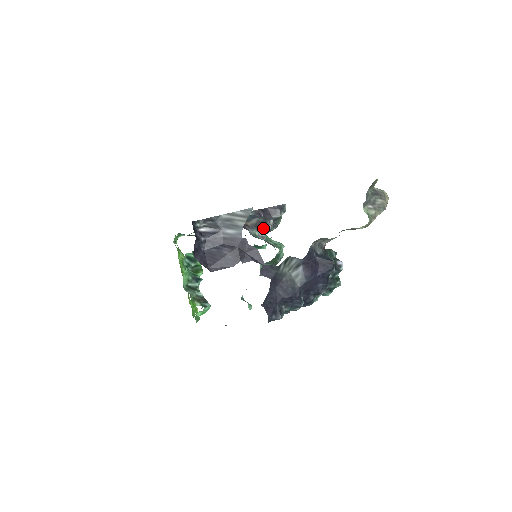
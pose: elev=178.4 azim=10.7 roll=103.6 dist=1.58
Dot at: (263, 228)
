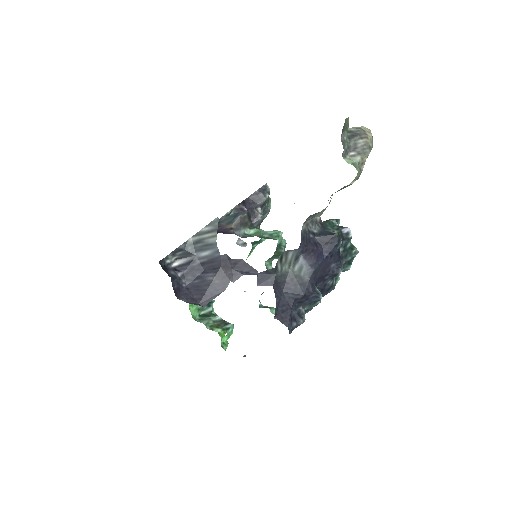
Dot at: (253, 221)
